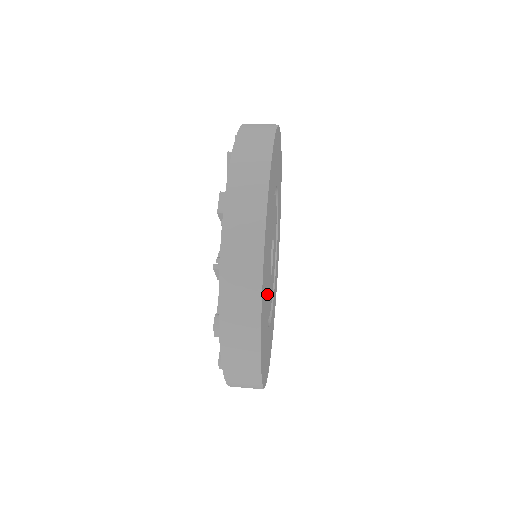
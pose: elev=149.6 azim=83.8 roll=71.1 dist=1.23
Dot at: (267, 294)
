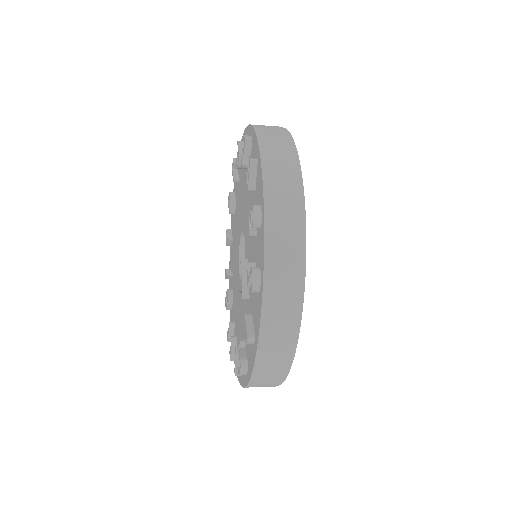
Dot at: occluded
